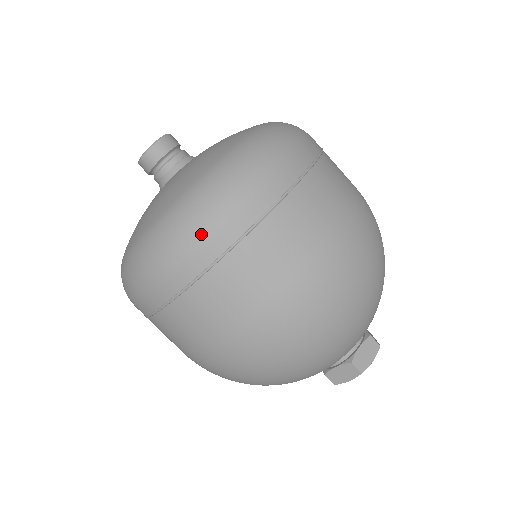
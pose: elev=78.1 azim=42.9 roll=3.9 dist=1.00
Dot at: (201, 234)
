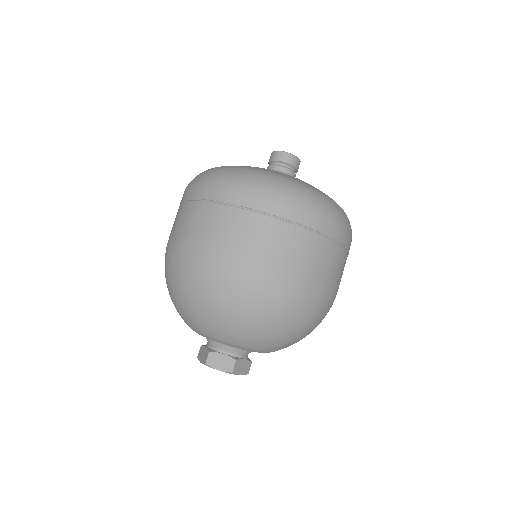
Dot at: (308, 208)
